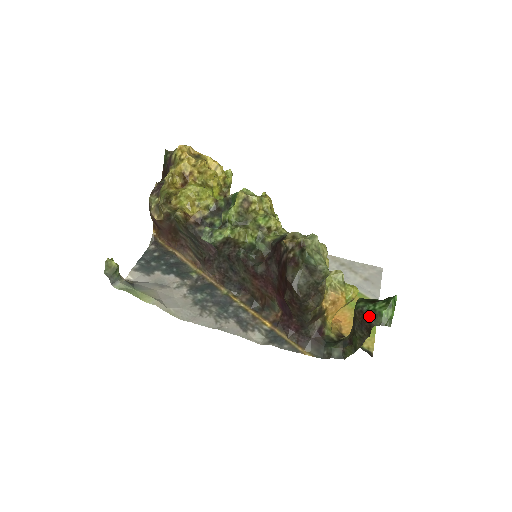
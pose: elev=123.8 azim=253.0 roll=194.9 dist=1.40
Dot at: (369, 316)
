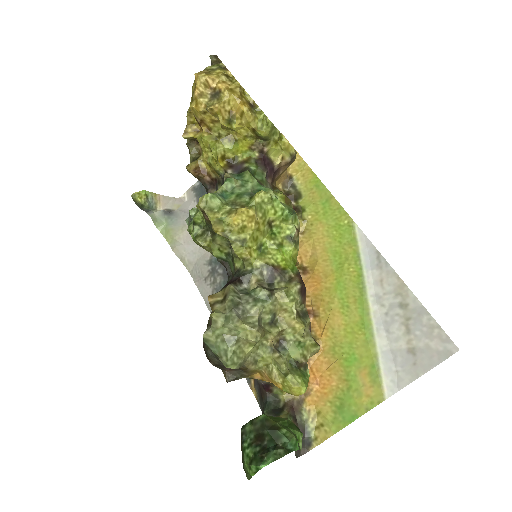
Dot at: (241, 448)
